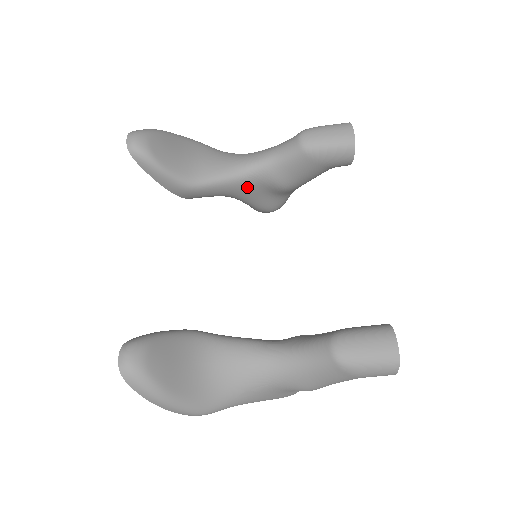
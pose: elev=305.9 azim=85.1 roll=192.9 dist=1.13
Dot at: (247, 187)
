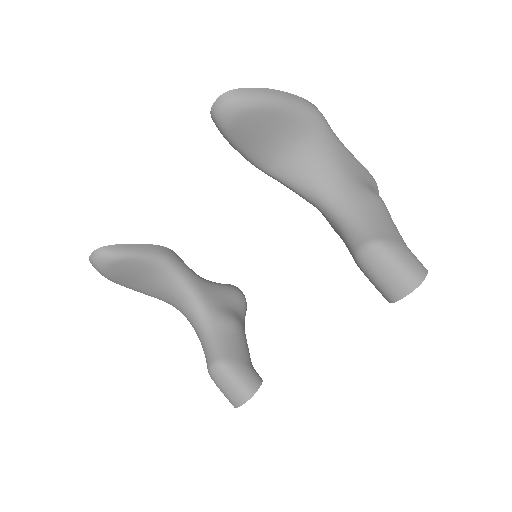
Dot at: occluded
